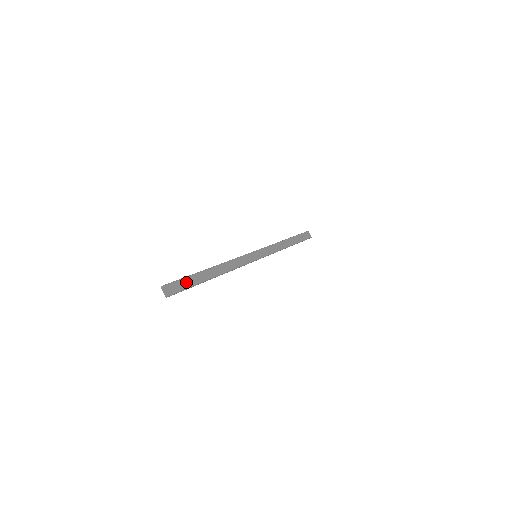
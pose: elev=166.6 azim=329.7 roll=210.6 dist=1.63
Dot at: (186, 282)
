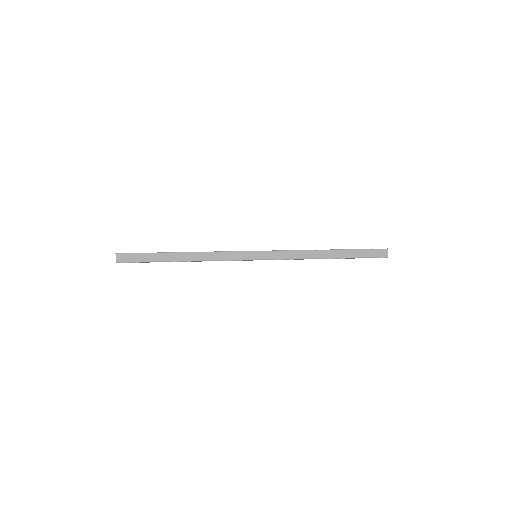
Dot at: (145, 257)
